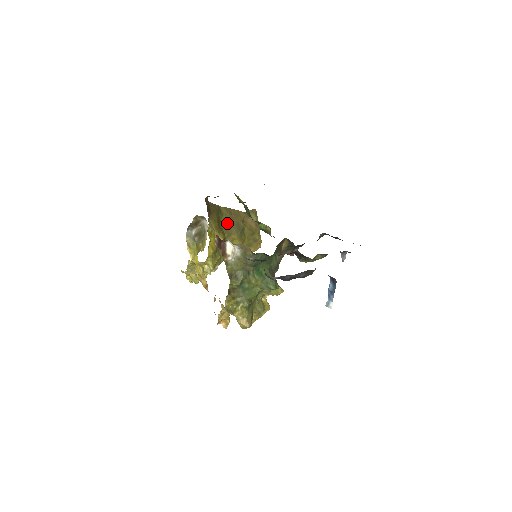
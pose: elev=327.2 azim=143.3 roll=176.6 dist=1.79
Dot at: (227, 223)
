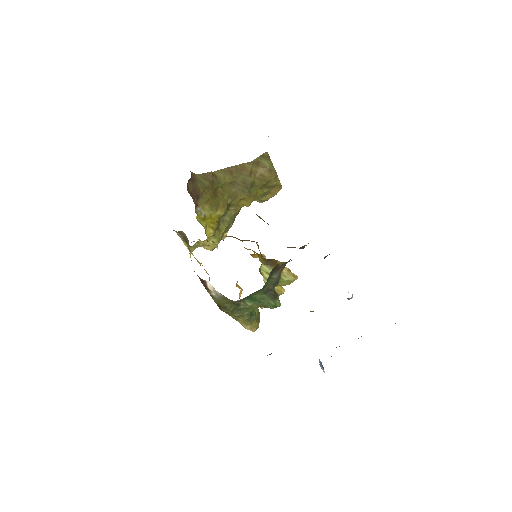
Dot at: (228, 187)
